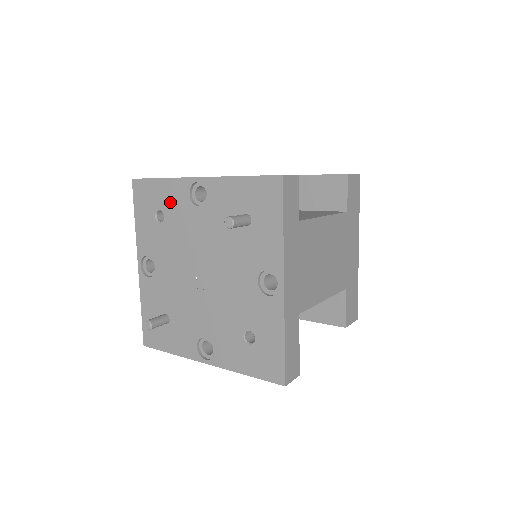
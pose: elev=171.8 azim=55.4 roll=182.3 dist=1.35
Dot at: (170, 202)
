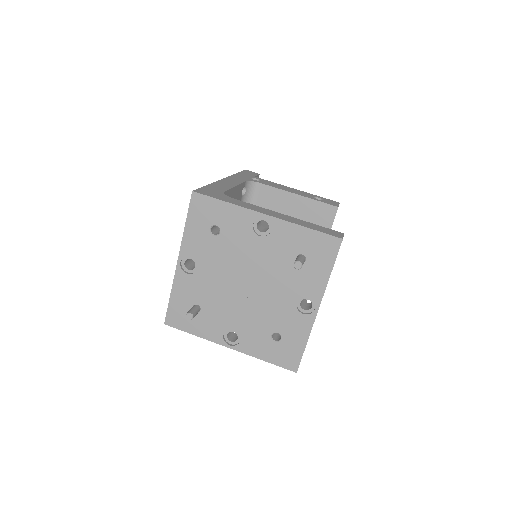
Dot at: (230, 223)
